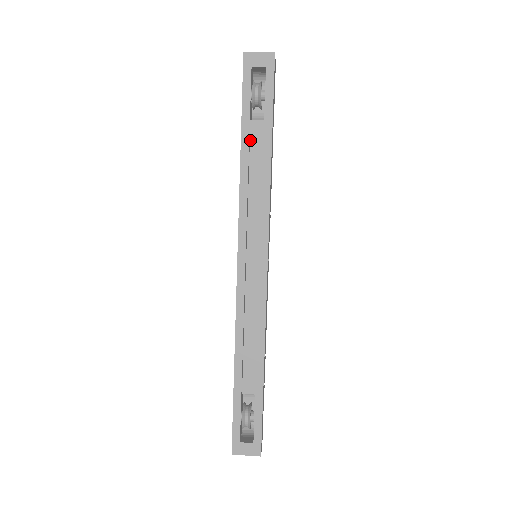
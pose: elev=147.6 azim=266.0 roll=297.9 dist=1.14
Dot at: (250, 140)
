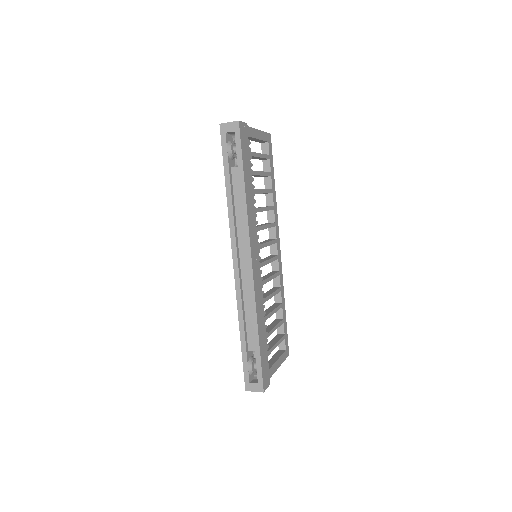
Dot at: (232, 181)
